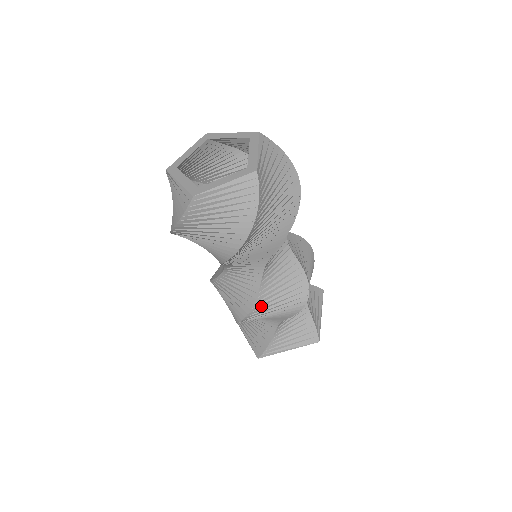
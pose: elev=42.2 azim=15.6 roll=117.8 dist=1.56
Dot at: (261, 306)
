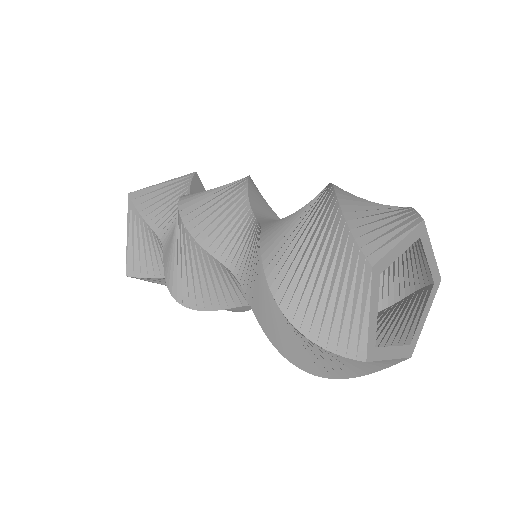
Dot at: occluded
